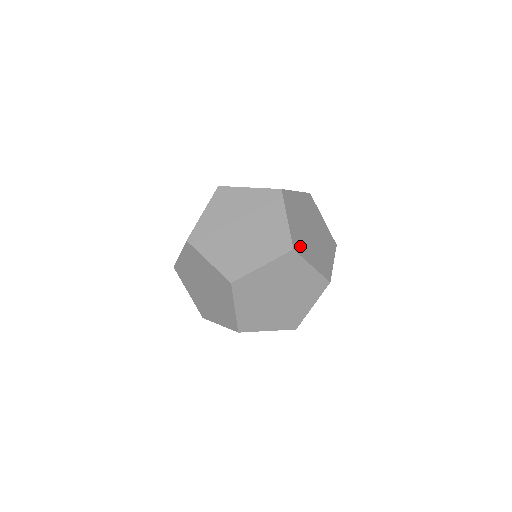
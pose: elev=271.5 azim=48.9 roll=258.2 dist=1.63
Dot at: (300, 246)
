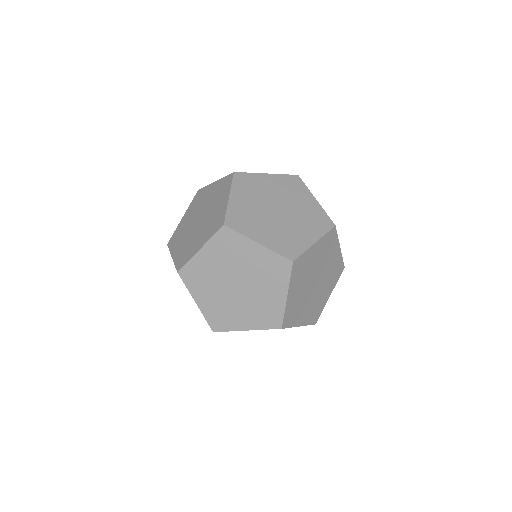
Dot at: (299, 270)
